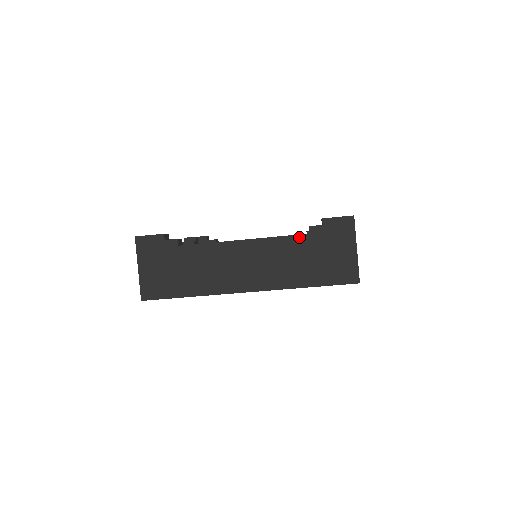
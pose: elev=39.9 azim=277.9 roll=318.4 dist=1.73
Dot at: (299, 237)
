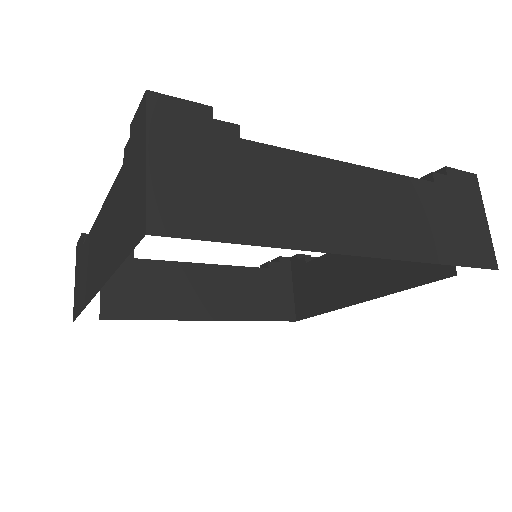
Dot at: (423, 183)
